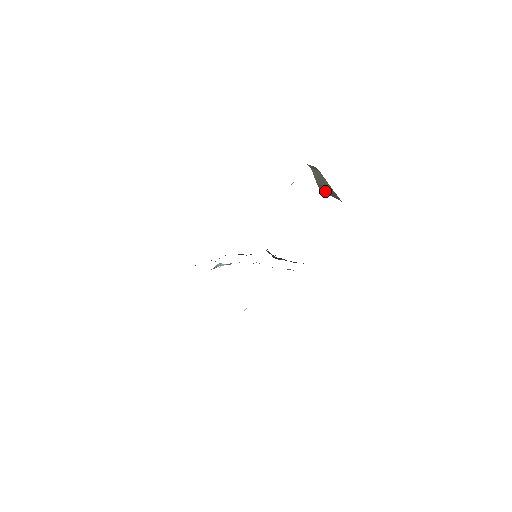
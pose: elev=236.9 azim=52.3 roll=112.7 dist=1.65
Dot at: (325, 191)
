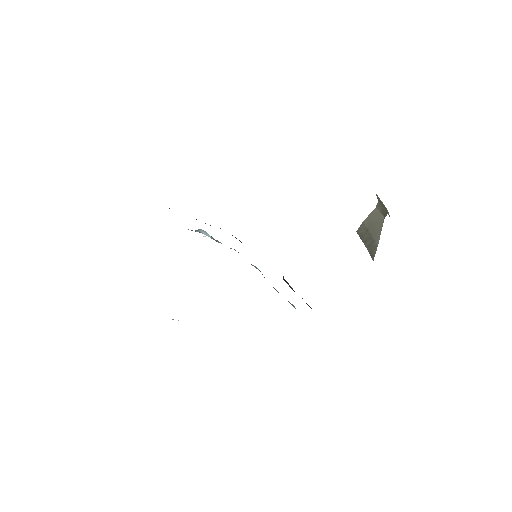
Dot at: (363, 236)
